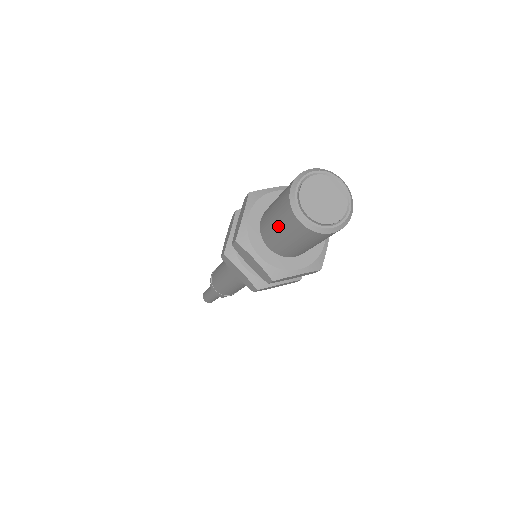
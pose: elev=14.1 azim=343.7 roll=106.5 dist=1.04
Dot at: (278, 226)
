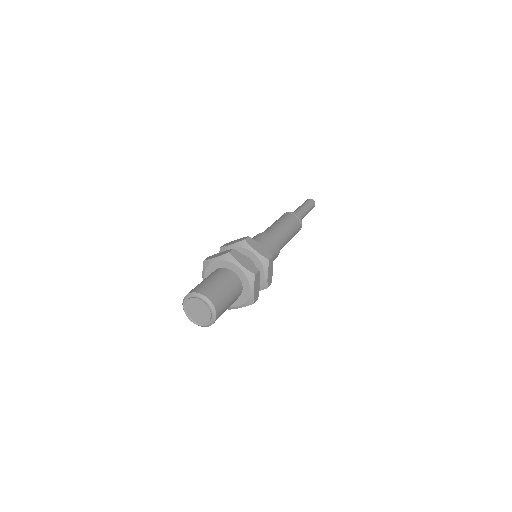
Dot at: occluded
